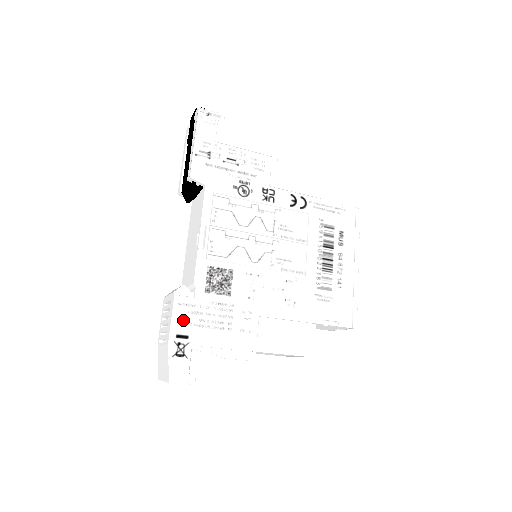
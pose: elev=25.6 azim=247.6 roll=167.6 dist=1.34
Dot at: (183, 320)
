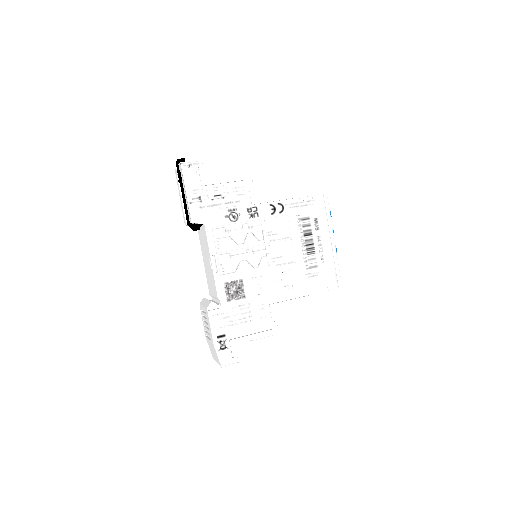
Dot at: (218, 325)
